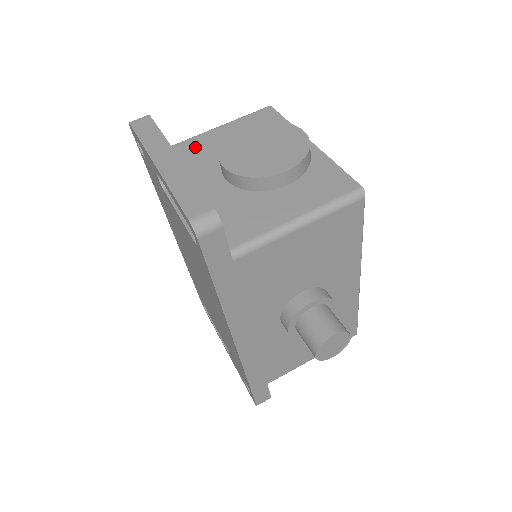
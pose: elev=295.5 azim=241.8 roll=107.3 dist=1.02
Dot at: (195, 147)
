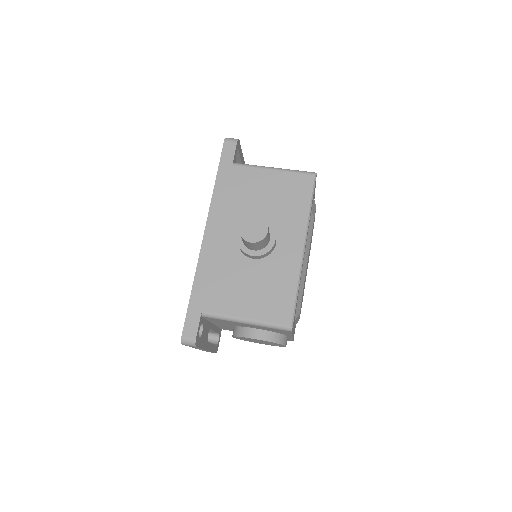
Dot at: occluded
